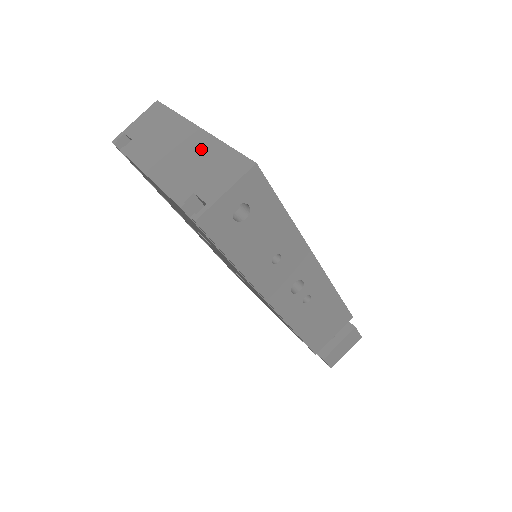
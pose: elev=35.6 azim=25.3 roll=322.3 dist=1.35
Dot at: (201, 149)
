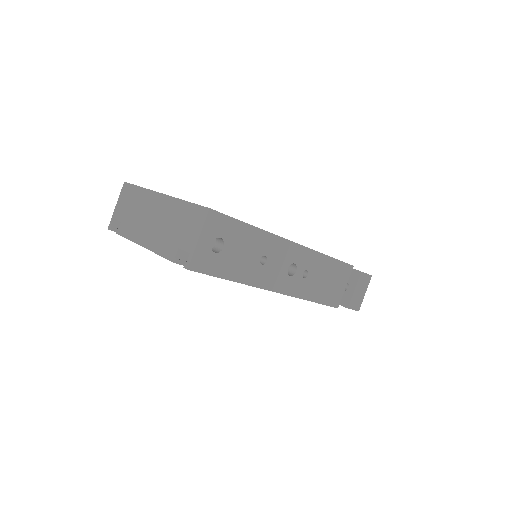
Dot at: (170, 211)
